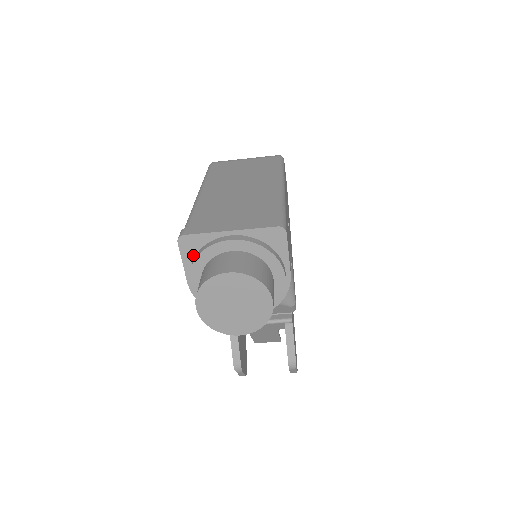
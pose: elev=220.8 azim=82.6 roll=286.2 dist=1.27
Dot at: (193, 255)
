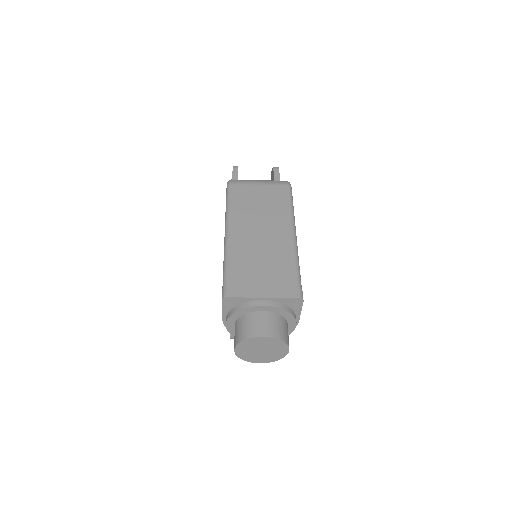
Dot at: (231, 307)
